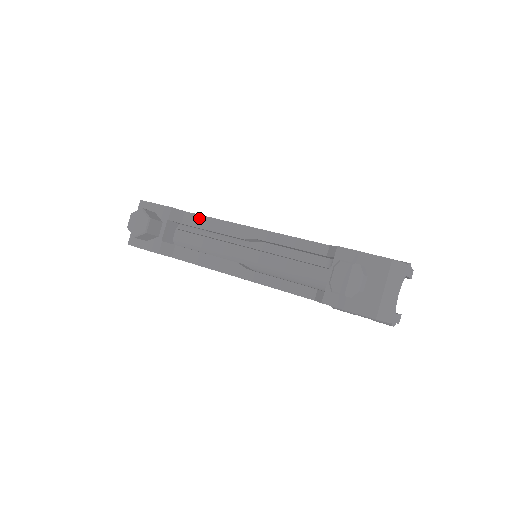
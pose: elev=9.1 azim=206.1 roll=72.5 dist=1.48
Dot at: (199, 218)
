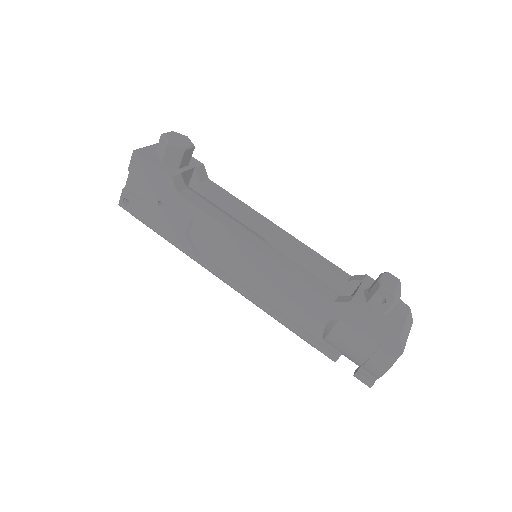
Dot at: (223, 191)
